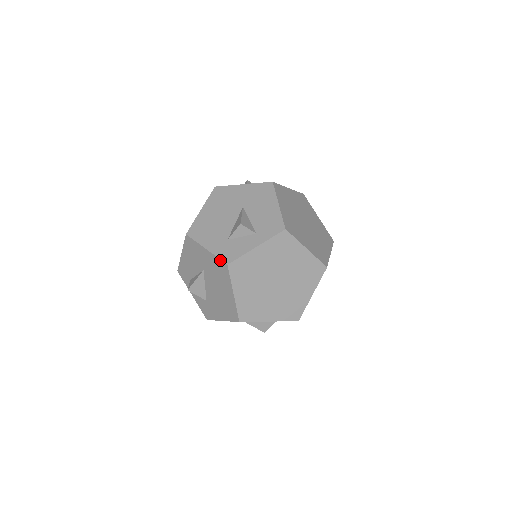
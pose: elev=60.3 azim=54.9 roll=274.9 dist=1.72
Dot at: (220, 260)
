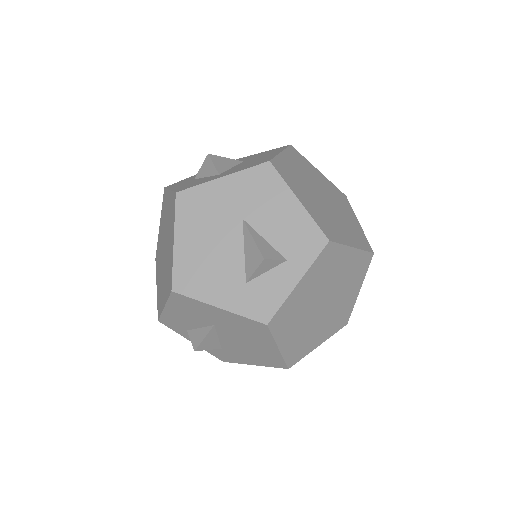
Dot at: (251, 320)
